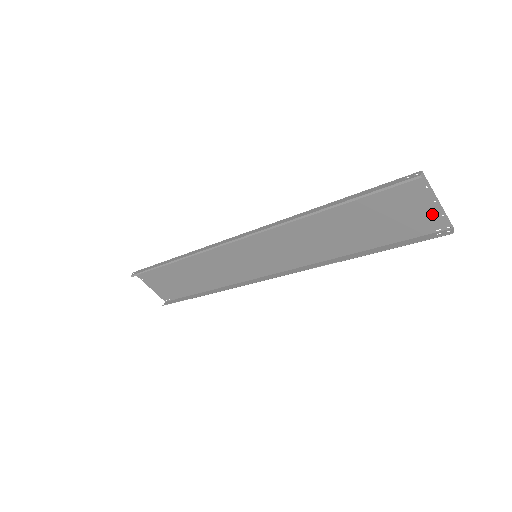
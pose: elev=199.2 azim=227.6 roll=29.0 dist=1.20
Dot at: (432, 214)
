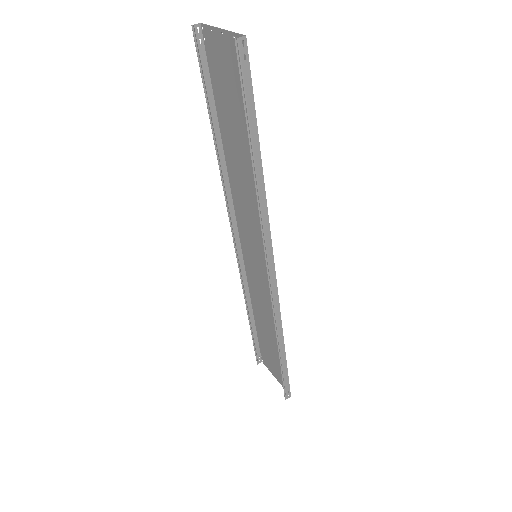
Dot at: (232, 47)
